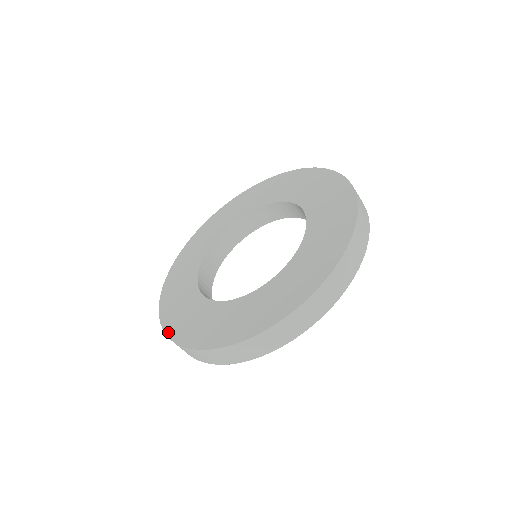
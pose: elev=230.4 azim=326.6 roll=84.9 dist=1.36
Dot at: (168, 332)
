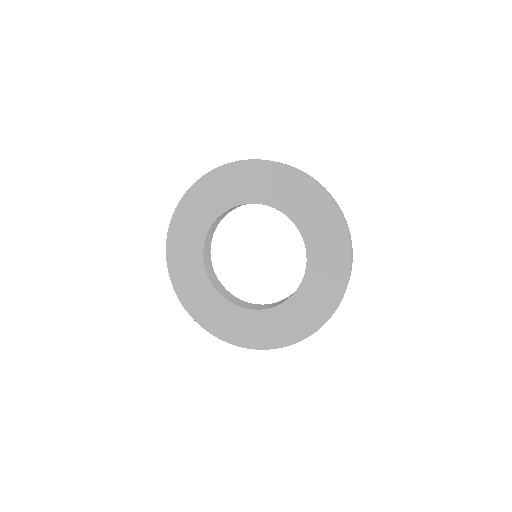
Dot at: (169, 239)
